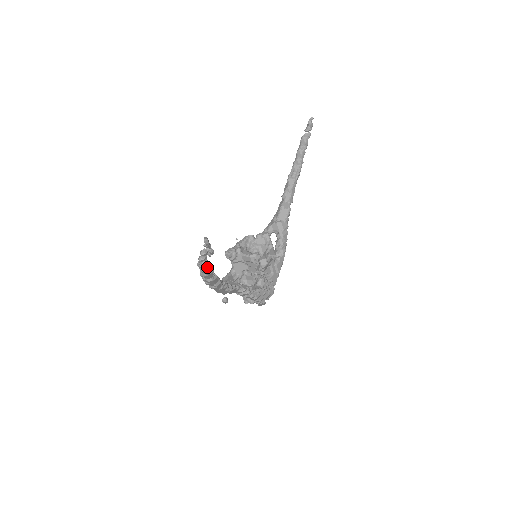
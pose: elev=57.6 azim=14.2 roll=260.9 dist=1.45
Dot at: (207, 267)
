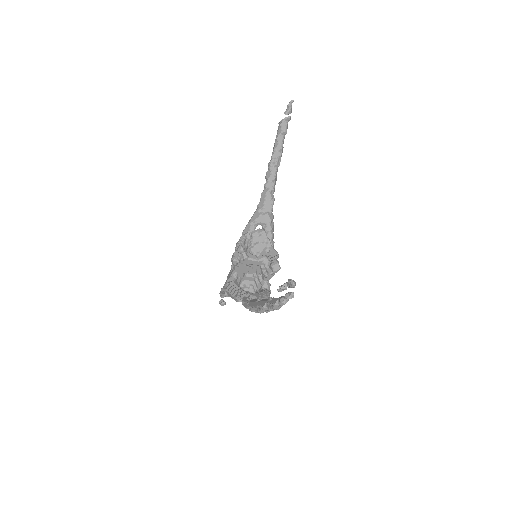
Dot at: occluded
